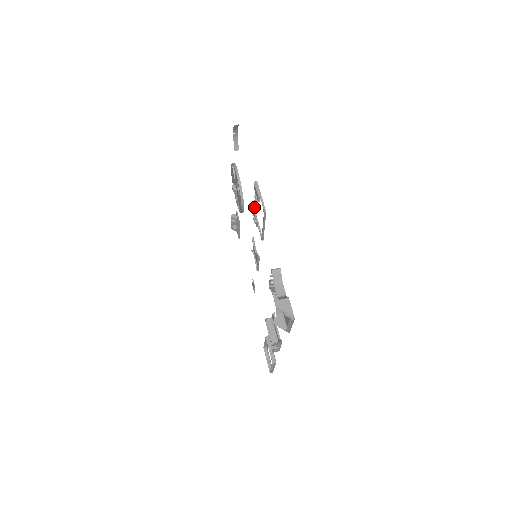
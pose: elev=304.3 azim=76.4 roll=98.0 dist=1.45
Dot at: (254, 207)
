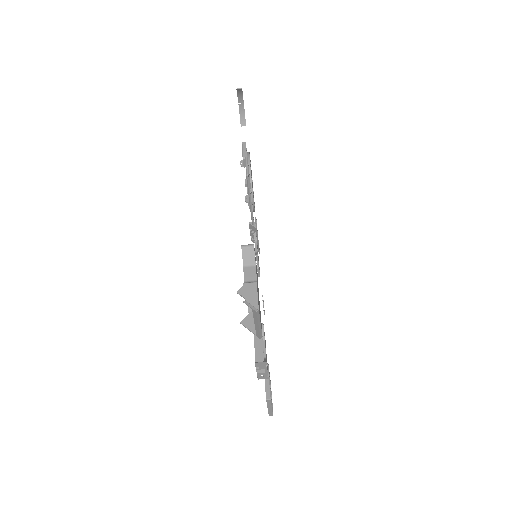
Dot at: occluded
